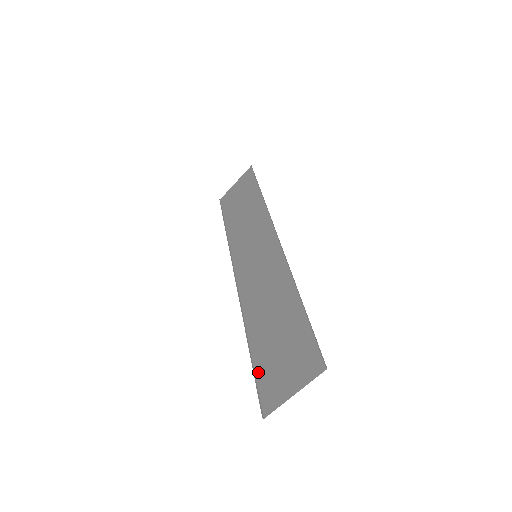
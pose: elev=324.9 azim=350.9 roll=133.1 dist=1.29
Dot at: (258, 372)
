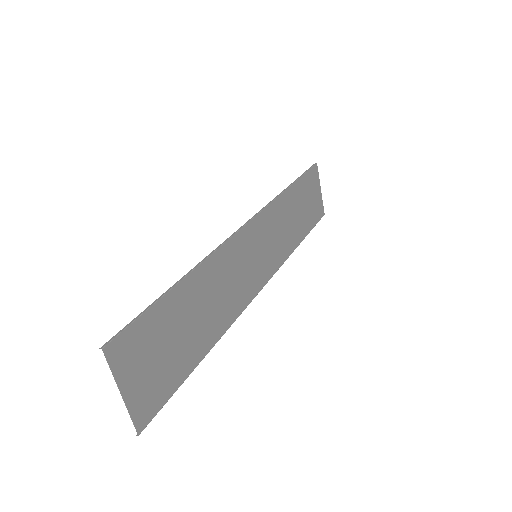
Dot at: (176, 384)
